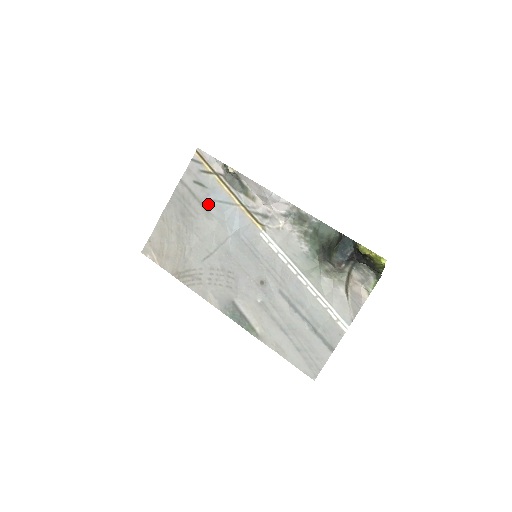
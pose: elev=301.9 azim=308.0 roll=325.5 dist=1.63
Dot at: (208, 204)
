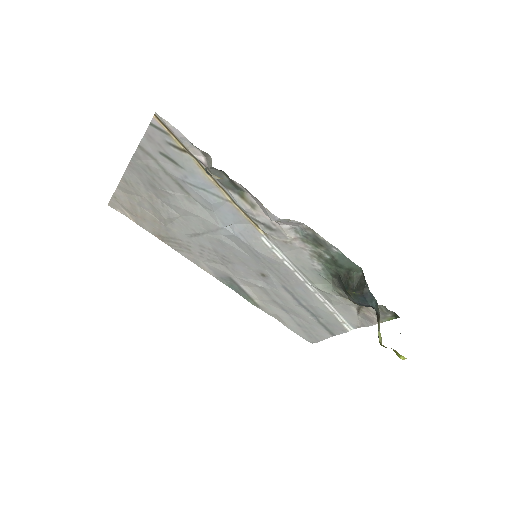
Dot at: (187, 187)
